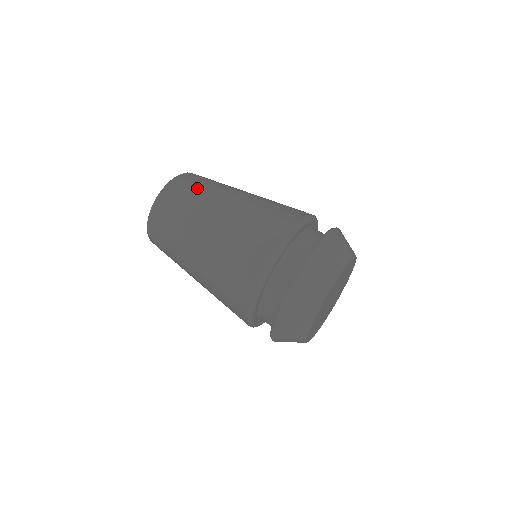
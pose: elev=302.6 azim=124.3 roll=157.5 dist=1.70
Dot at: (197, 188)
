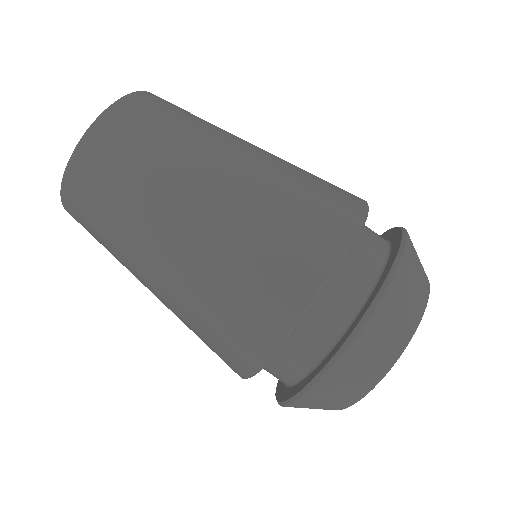
Dot at: (102, 223)
